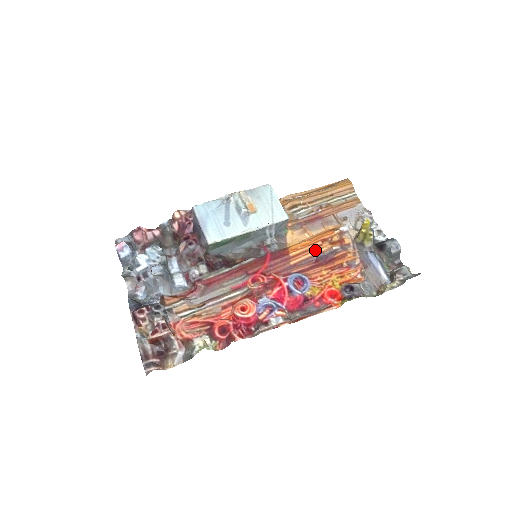
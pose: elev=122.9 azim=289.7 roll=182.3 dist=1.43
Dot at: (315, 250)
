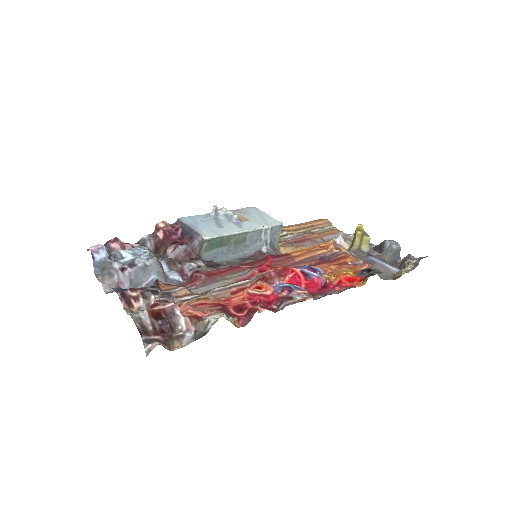
Dot at: (316, 251)
